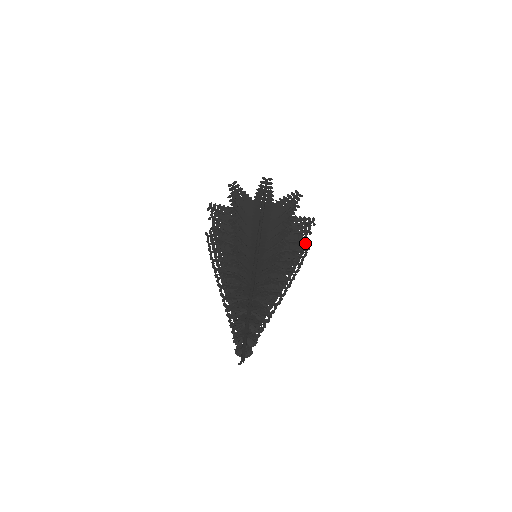
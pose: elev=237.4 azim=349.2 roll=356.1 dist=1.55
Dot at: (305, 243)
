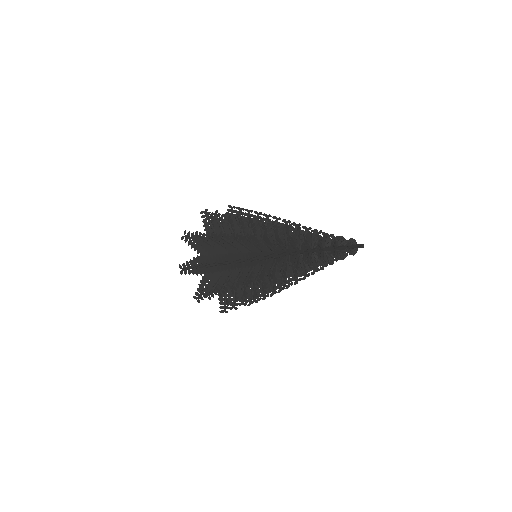
Dot at: occluded
